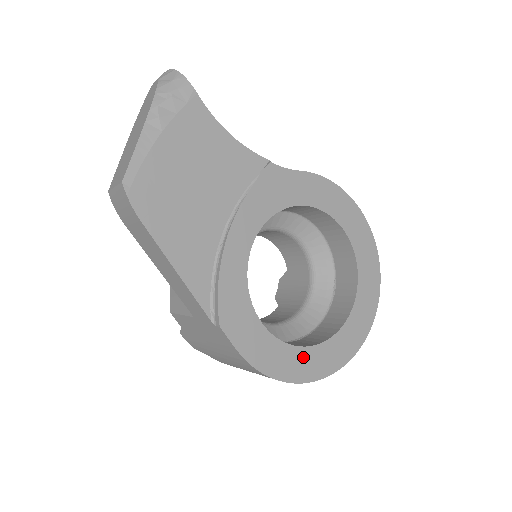
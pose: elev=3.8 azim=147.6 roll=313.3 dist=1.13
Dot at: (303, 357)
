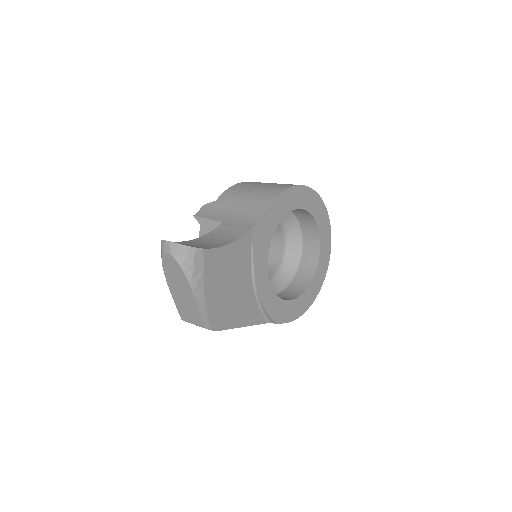
Dot at: (311, 289)
